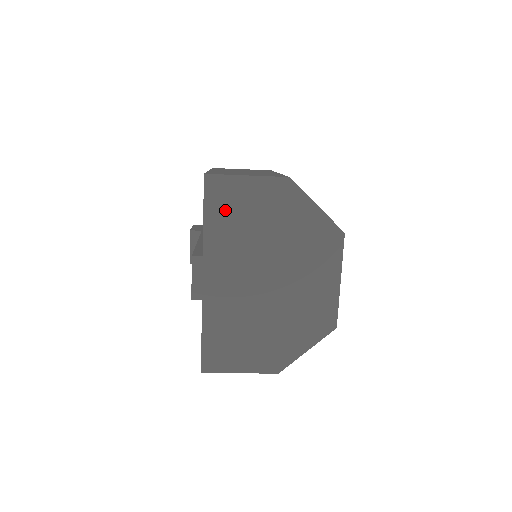
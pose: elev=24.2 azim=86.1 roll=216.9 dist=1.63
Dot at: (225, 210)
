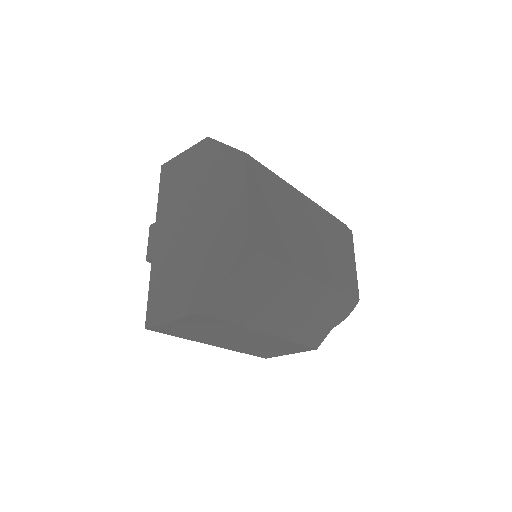
Dot at: (170, 182)
